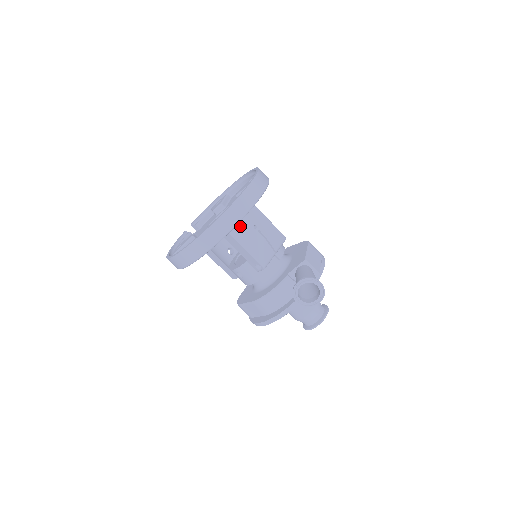
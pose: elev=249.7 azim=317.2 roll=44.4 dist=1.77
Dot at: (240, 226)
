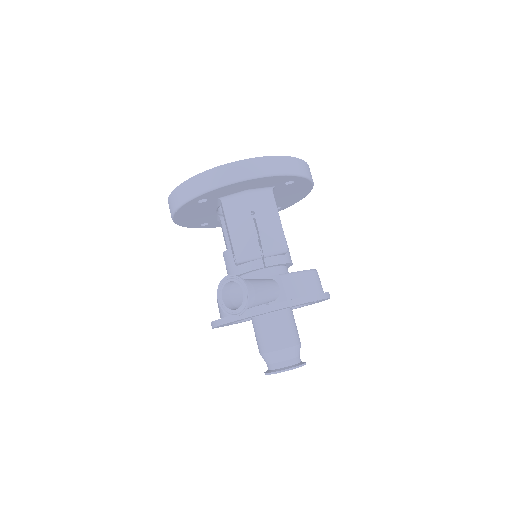
Dot at: (237, 203)
